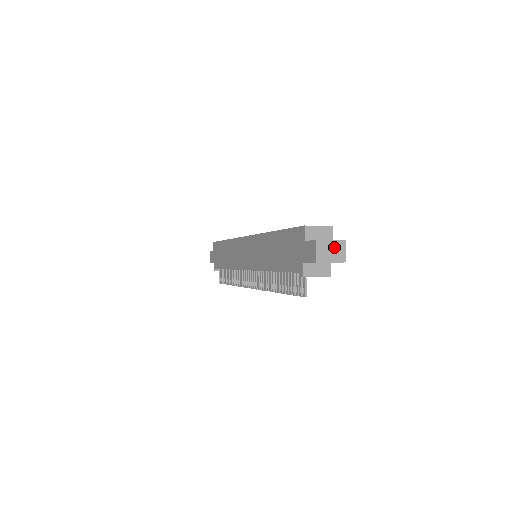
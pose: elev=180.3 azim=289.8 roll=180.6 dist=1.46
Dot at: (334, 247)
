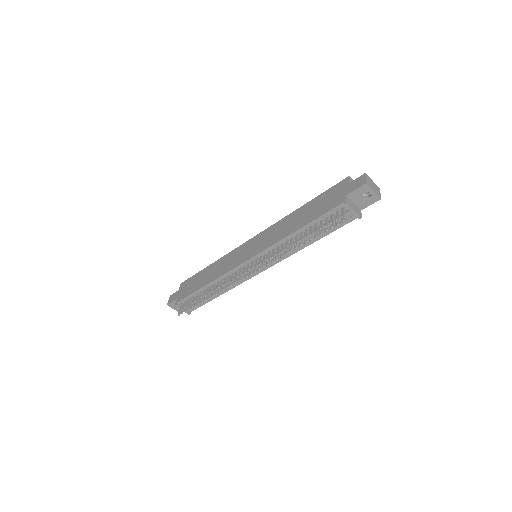
Dot at: (374, 186)
